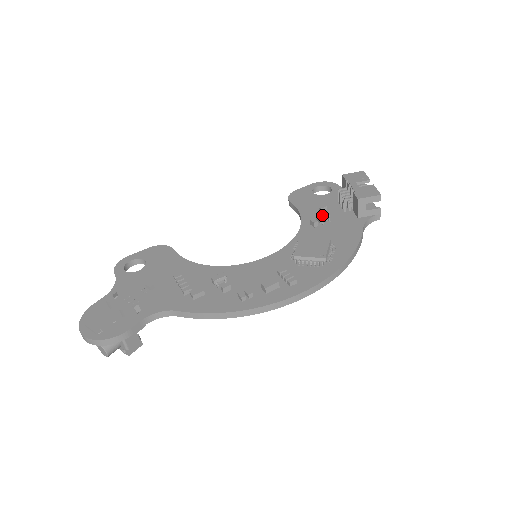
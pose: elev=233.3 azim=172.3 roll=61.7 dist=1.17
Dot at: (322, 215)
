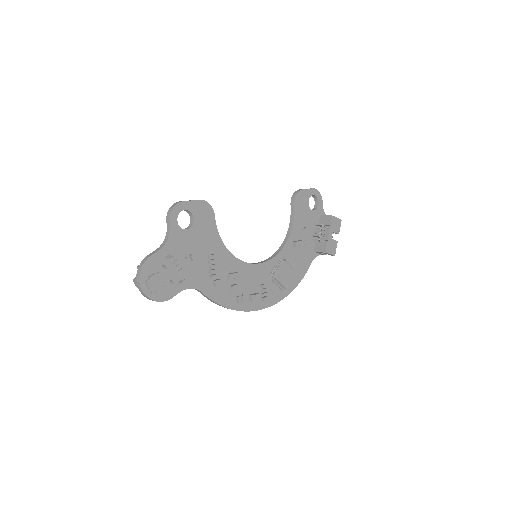
Dot at: (303, 242)
